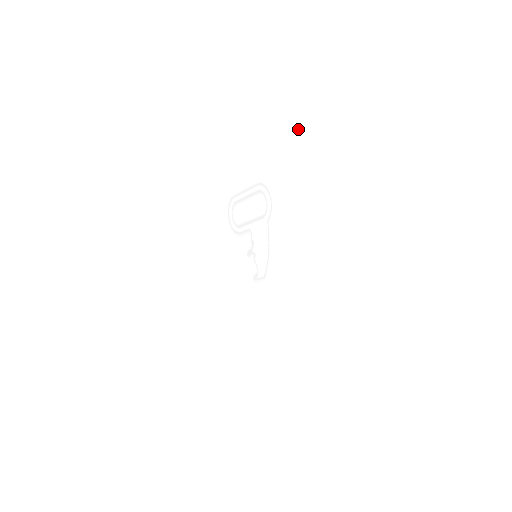
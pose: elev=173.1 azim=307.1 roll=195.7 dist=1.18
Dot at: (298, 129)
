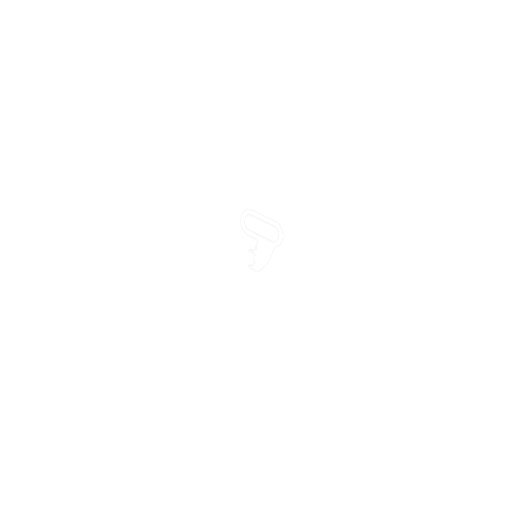
Dot at: (323, 223)
